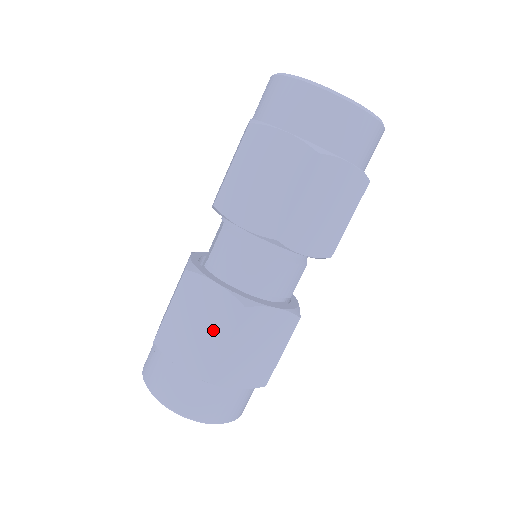
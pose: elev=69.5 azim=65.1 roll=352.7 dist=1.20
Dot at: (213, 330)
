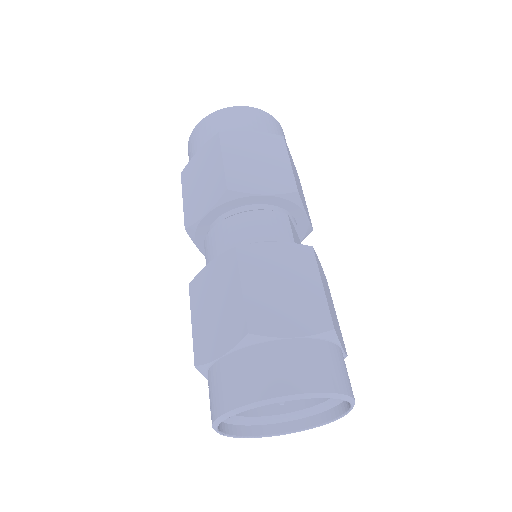
Dot at: (226, 292)
